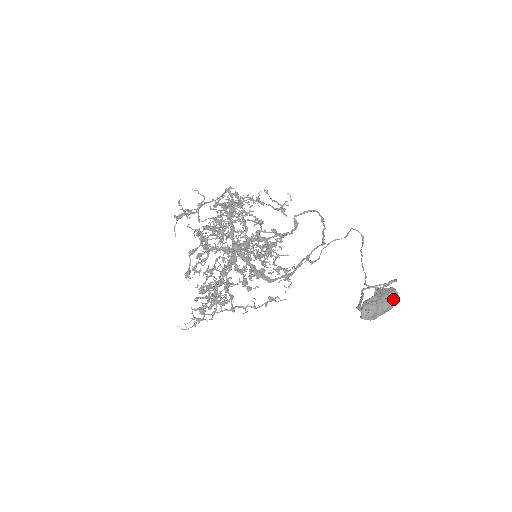
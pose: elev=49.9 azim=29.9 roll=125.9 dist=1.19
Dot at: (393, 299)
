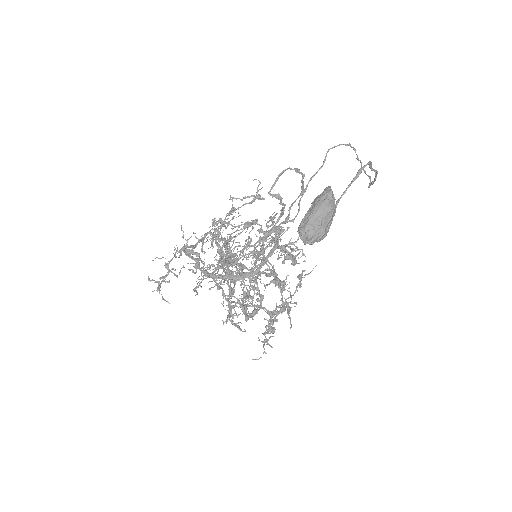
Dot at: (325, 200)
